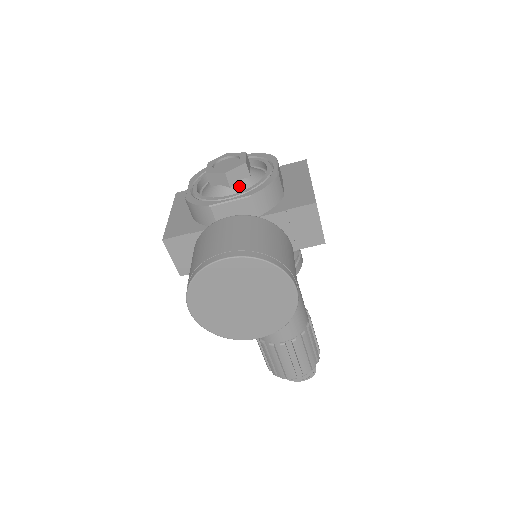
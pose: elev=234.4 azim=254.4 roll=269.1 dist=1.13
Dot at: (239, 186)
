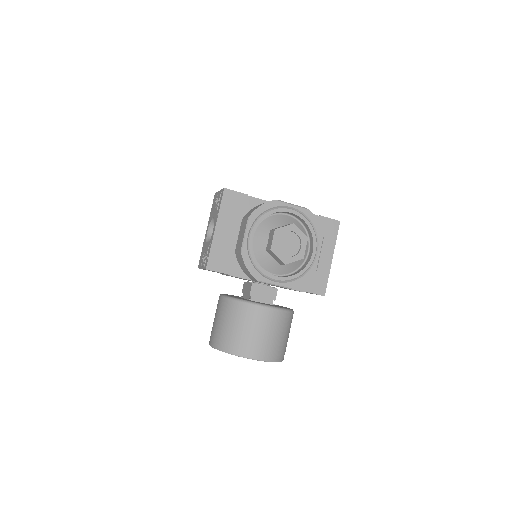
Dot at: (286, 266)
